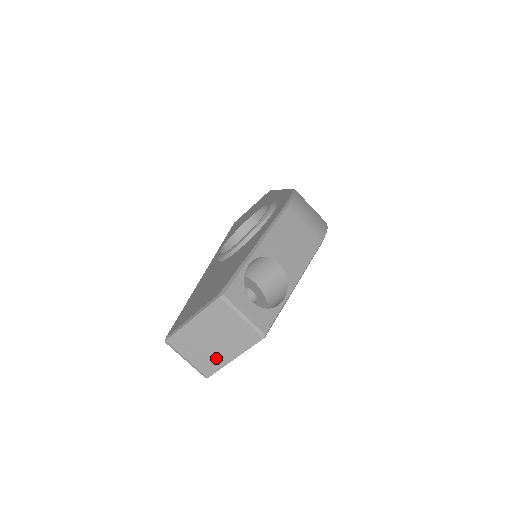
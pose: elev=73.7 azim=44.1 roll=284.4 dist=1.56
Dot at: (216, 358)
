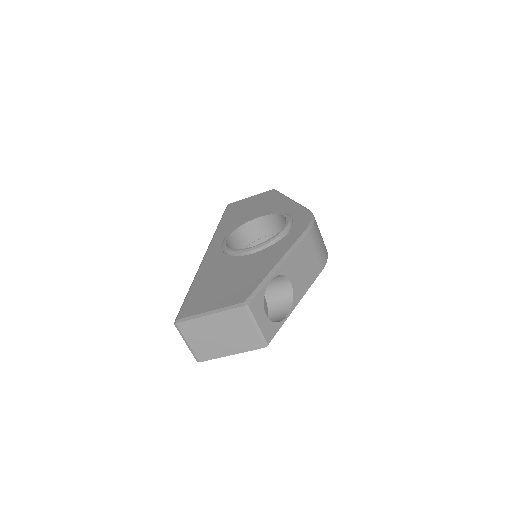
Dot at: (215, 350)
